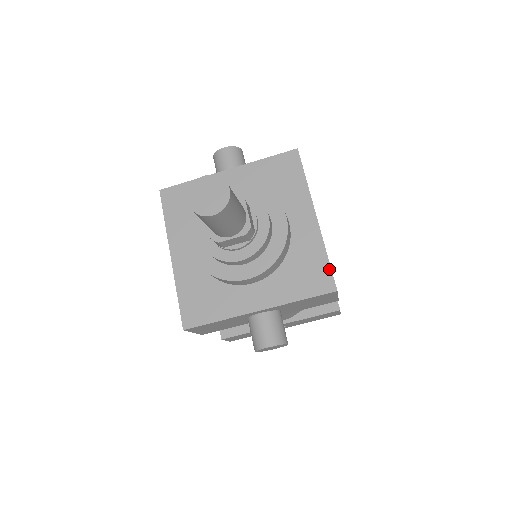
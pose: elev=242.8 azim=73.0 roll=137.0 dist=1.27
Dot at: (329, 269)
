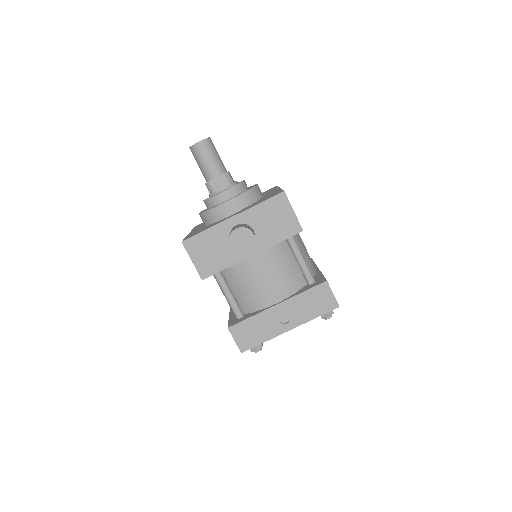
Dot at: (282, 190)
